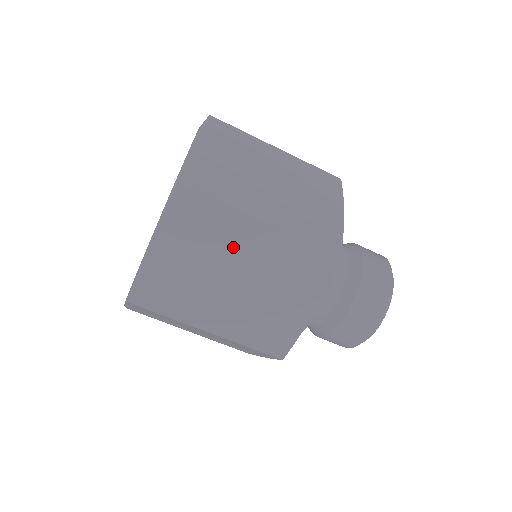
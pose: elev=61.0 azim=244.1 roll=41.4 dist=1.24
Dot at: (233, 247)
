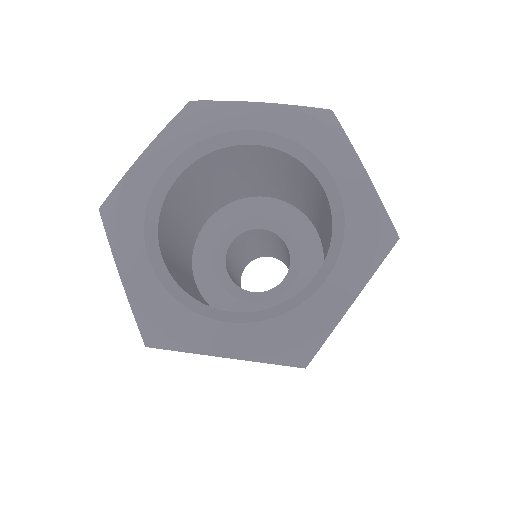
Dot at: occluded
